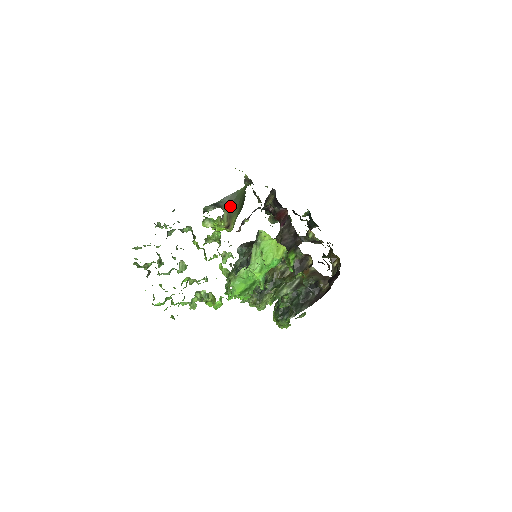
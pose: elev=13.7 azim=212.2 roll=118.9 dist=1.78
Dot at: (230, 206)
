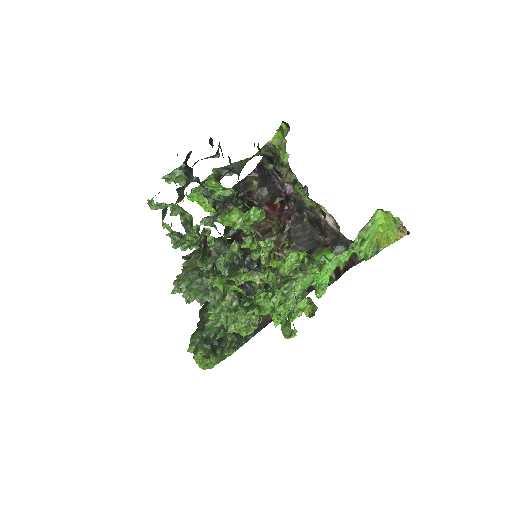
Dot at: (238, 177)
